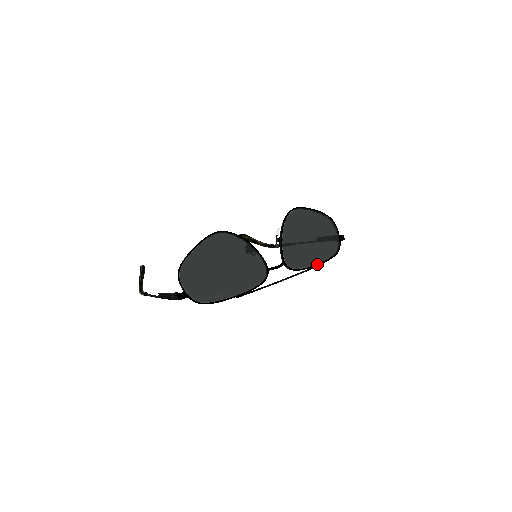
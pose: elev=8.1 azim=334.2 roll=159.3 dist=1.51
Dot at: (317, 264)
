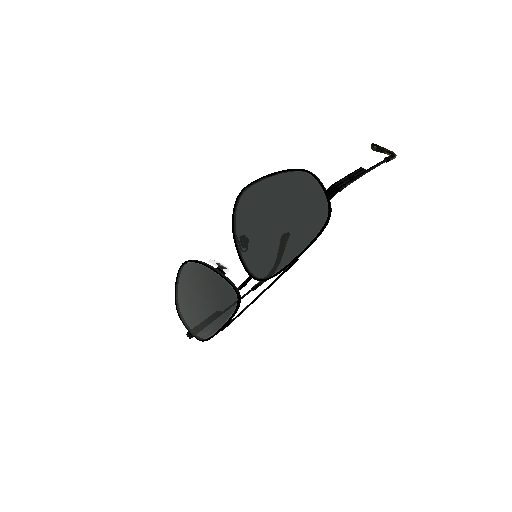
Dot at: (292, 260)
